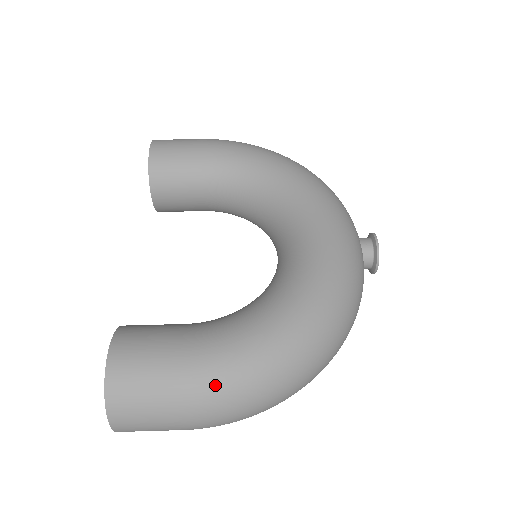
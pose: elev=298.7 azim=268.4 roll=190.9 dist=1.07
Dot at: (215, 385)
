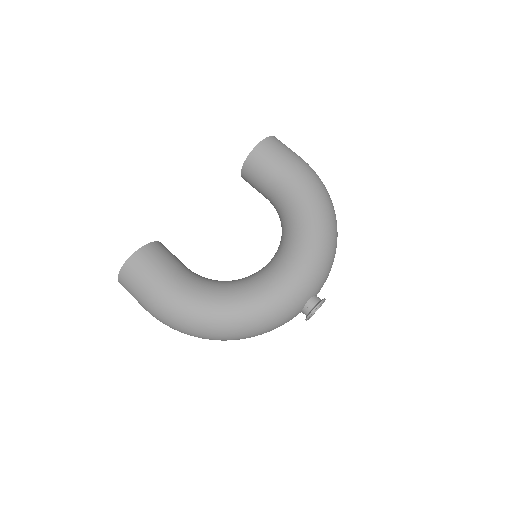
Dot at: (161, 305)
